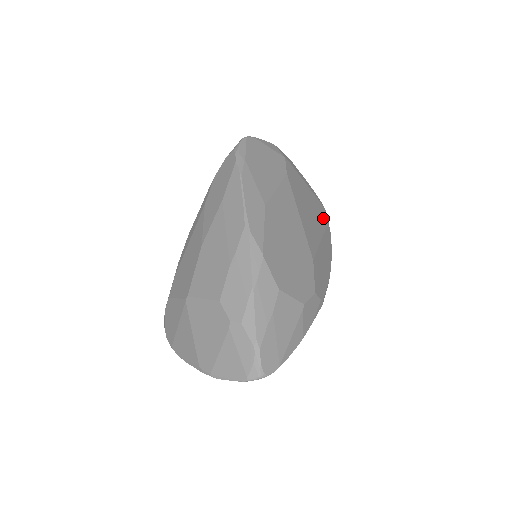
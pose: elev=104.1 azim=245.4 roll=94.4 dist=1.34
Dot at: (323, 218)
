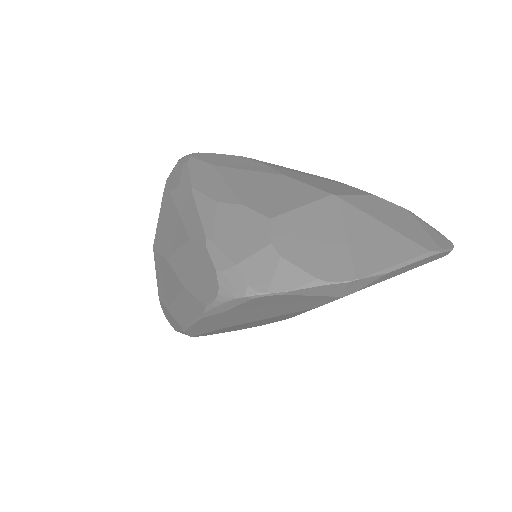
Dot at: occluded
